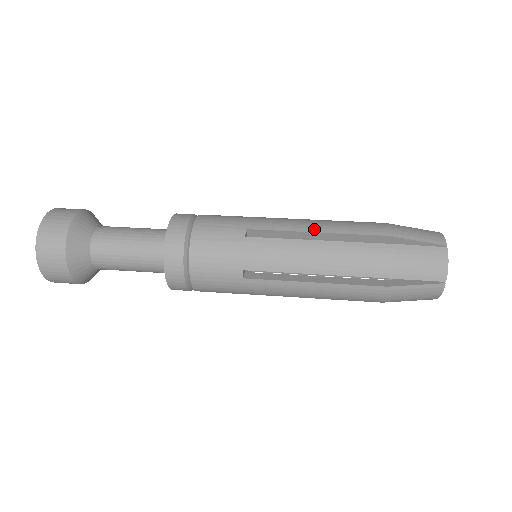
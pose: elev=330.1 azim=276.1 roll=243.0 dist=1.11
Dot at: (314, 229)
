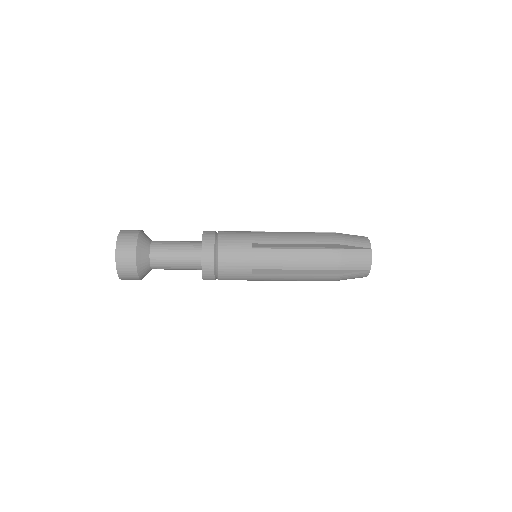
Dot at: occluded
